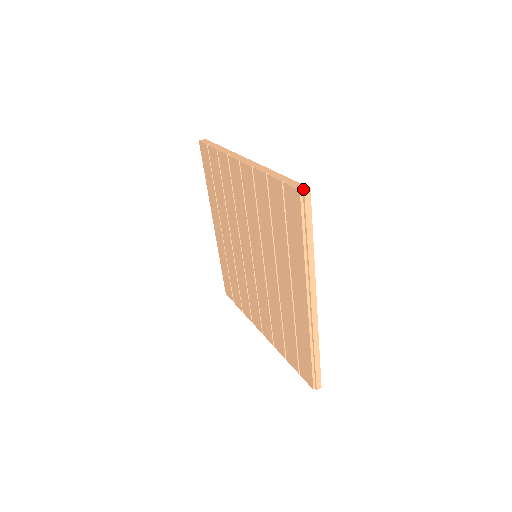
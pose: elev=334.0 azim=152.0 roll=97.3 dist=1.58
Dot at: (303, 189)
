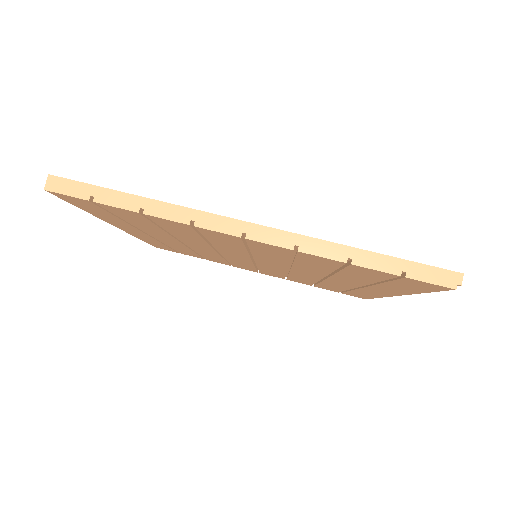
Dot at: (459, 284)
